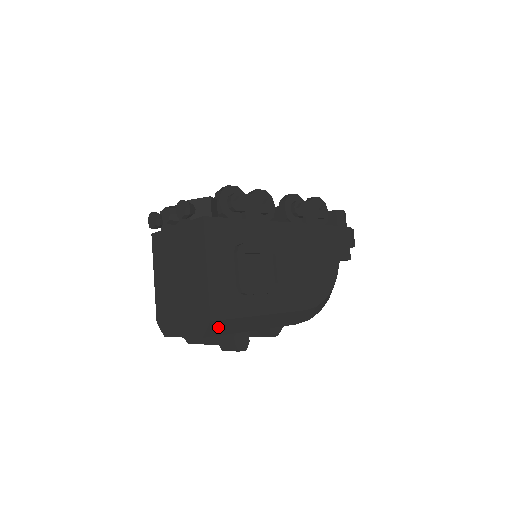
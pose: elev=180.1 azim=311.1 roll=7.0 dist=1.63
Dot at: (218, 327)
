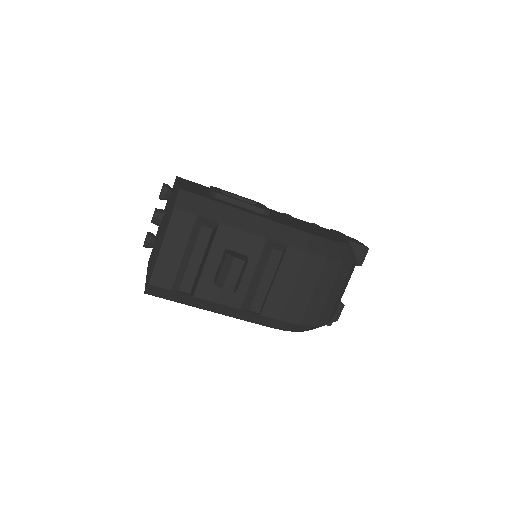
Dot at: (191, 202)
